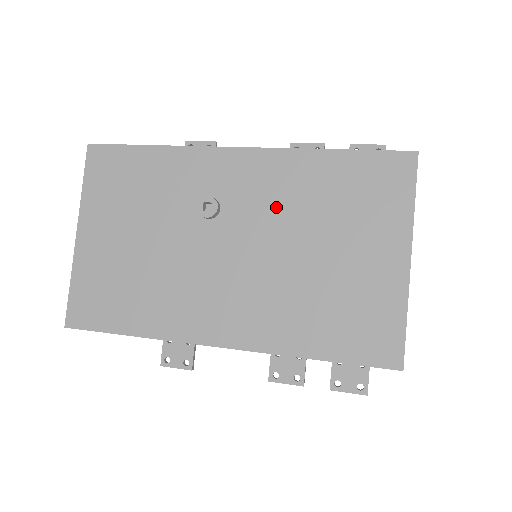
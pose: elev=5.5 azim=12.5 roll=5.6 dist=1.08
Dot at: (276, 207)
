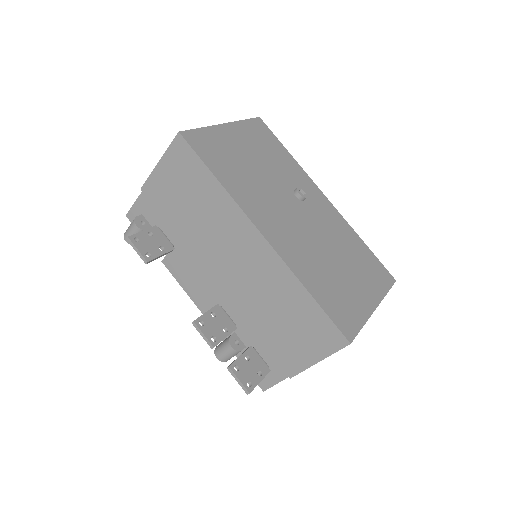
Dot at: (329, 229)
